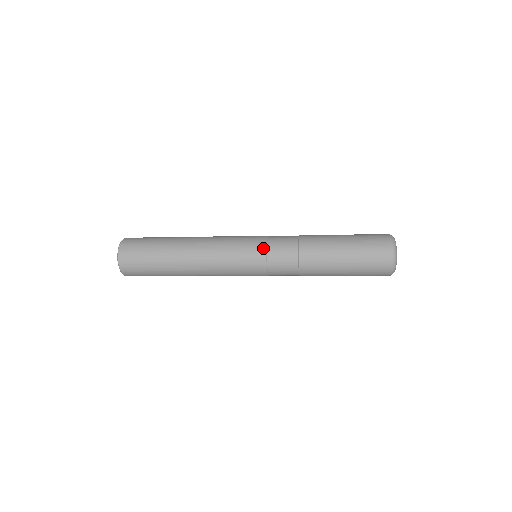
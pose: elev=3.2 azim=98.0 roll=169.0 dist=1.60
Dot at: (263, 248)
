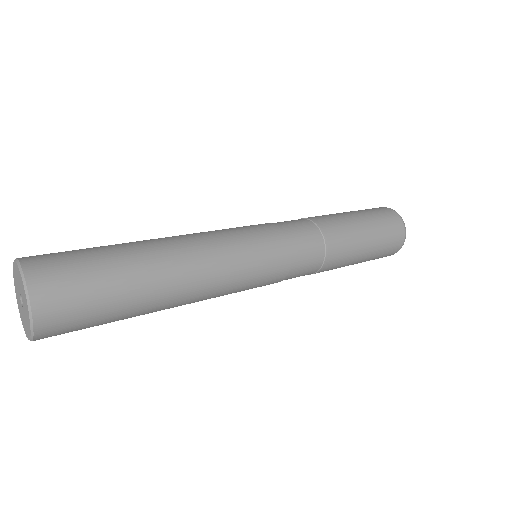
Dot at: (278, 231)
